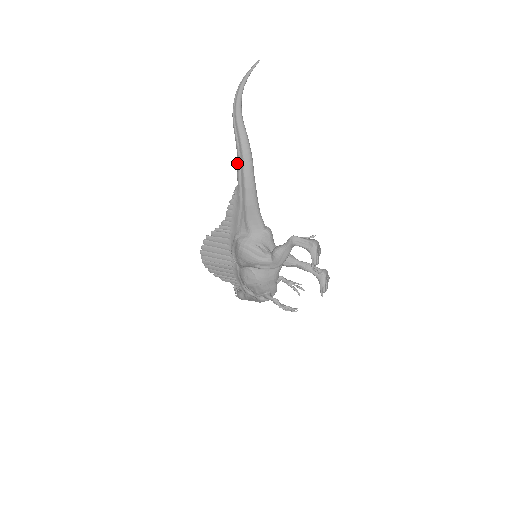
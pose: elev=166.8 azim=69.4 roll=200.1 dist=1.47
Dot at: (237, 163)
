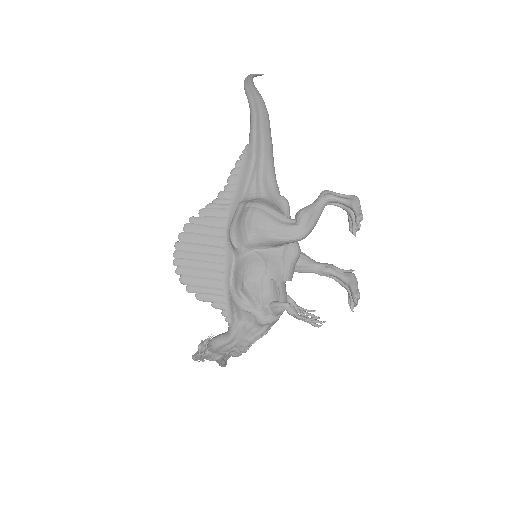
Dot at: (250, 121)
